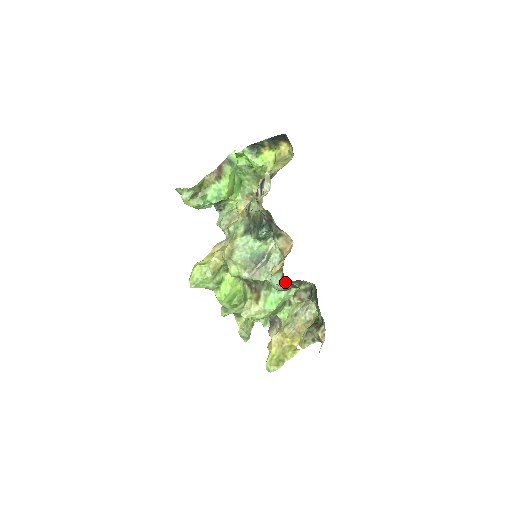
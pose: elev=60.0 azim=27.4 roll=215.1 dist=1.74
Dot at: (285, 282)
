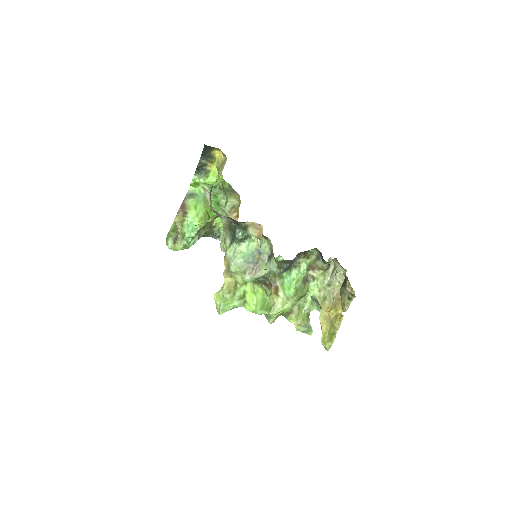
Dot at: (279, 263)
